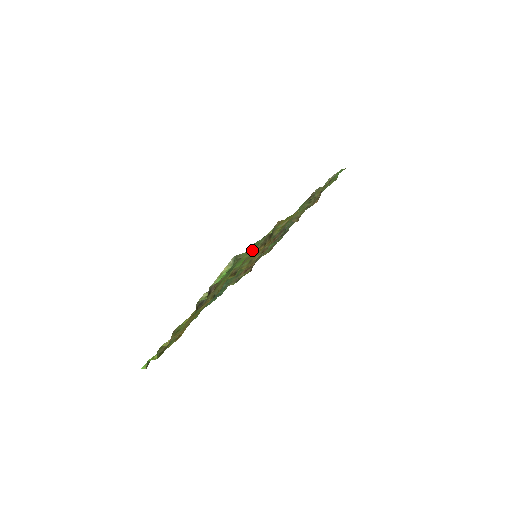
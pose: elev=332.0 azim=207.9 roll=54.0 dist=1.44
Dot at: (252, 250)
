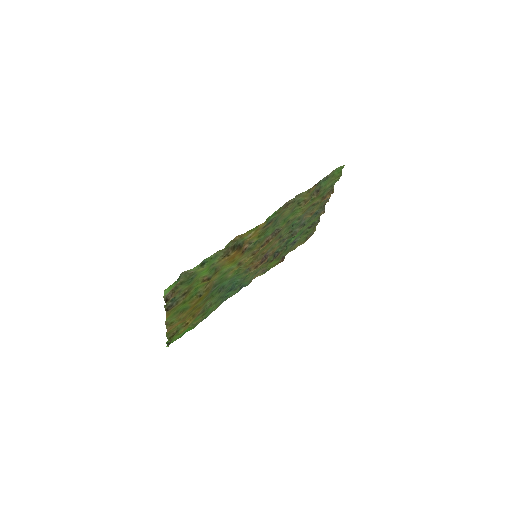
Dot at: (206, 264)
